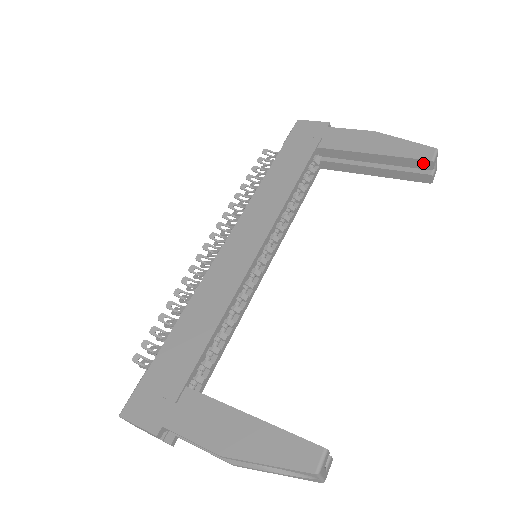
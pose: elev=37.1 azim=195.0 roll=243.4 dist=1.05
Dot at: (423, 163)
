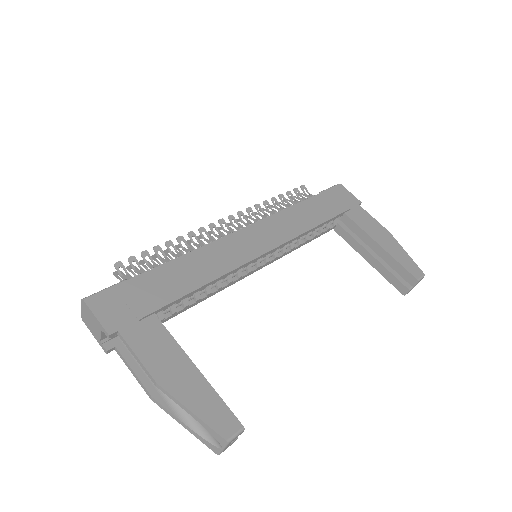
Dot at: (410, 277)
